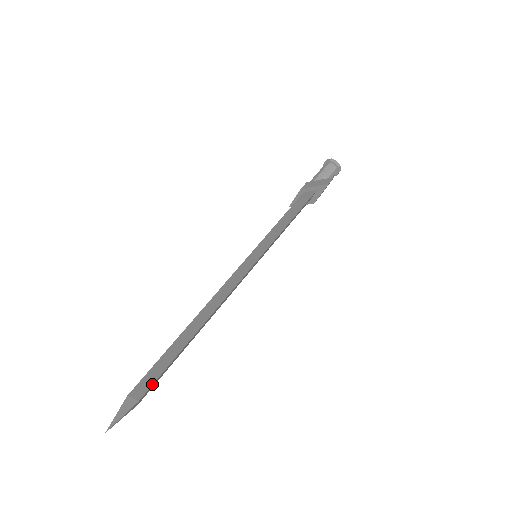
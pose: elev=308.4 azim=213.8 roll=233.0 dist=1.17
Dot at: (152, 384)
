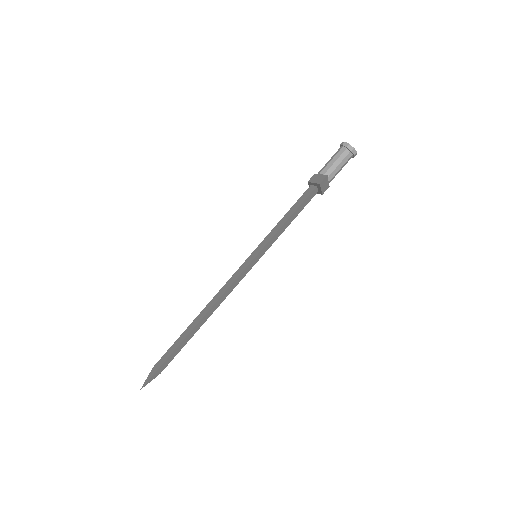
Dot at: (162, 364)
